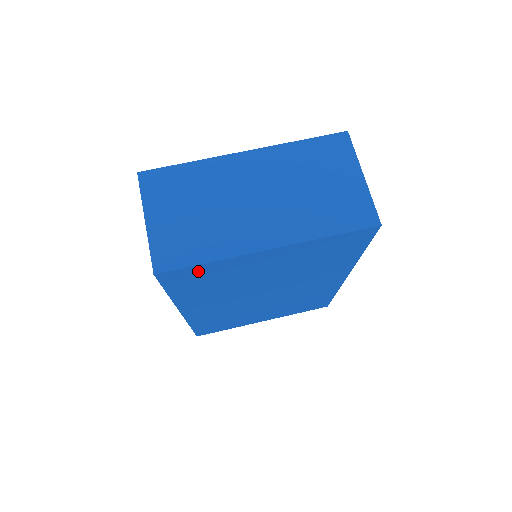
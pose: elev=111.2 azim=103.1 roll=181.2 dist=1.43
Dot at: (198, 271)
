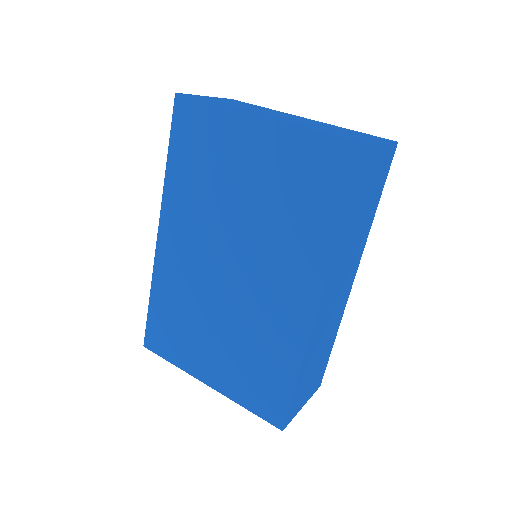
Dot at: (202, 118)
